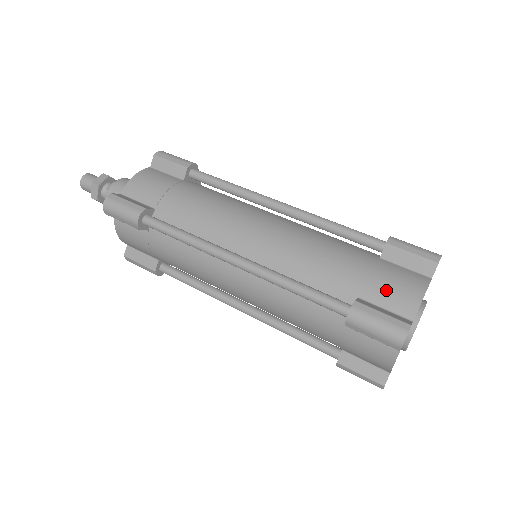
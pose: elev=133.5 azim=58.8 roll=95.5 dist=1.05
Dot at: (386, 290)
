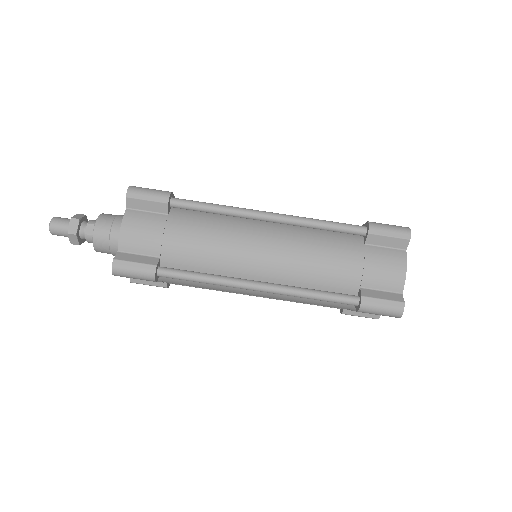
Dot at: (379, 276)
